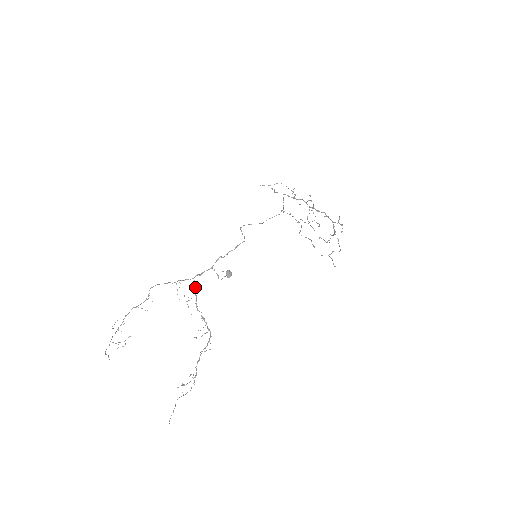
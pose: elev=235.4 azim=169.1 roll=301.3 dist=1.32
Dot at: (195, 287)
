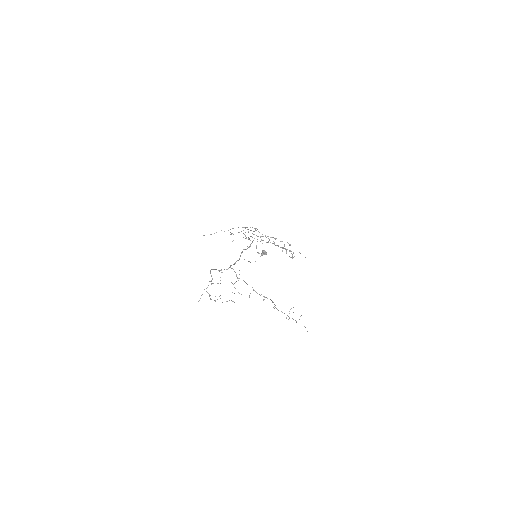
Dot at: (235, 272)
